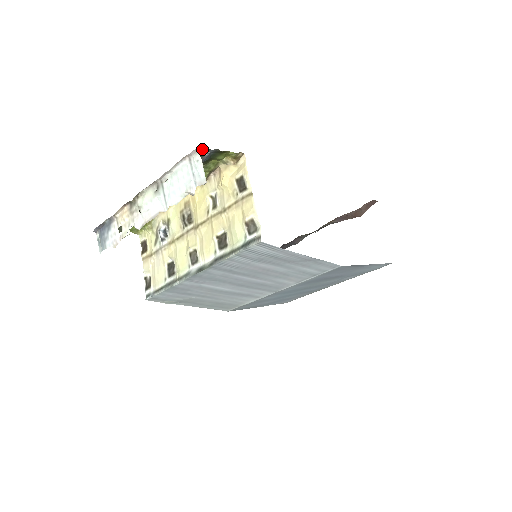
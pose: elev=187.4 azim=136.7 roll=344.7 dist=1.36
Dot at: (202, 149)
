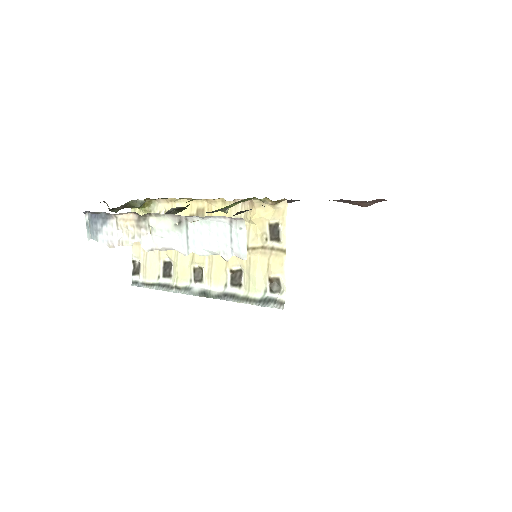
Dot at: occluded
